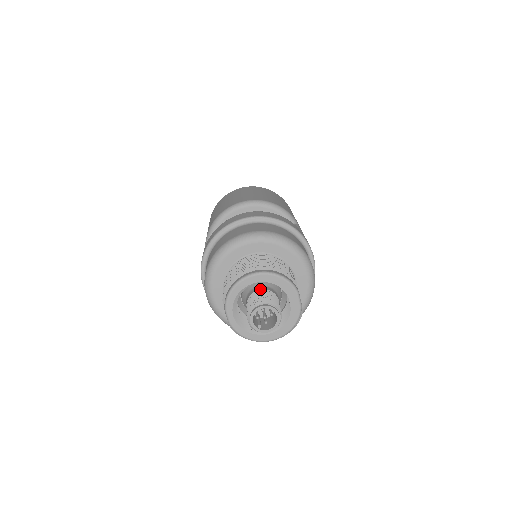
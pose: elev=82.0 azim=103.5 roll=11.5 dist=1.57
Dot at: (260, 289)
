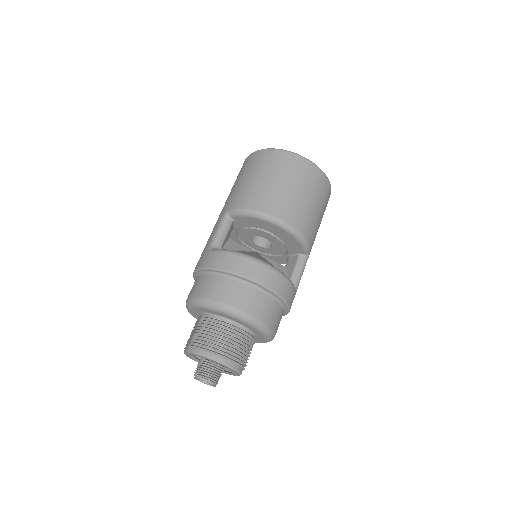
Dot at: occluded
